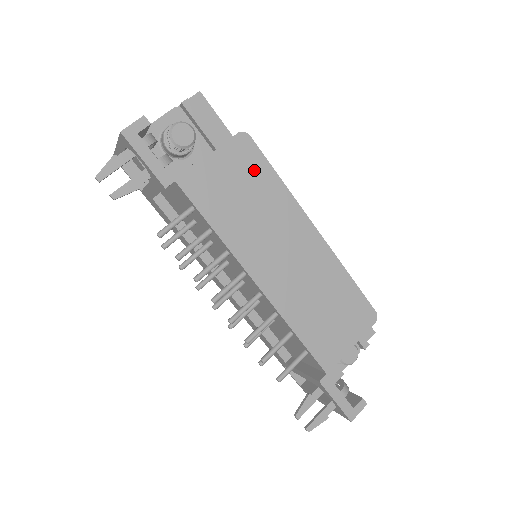
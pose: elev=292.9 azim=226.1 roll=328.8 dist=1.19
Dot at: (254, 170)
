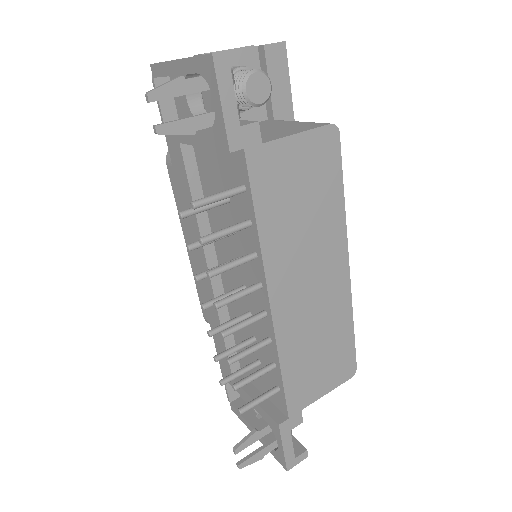
Dot at: (325, 174)
